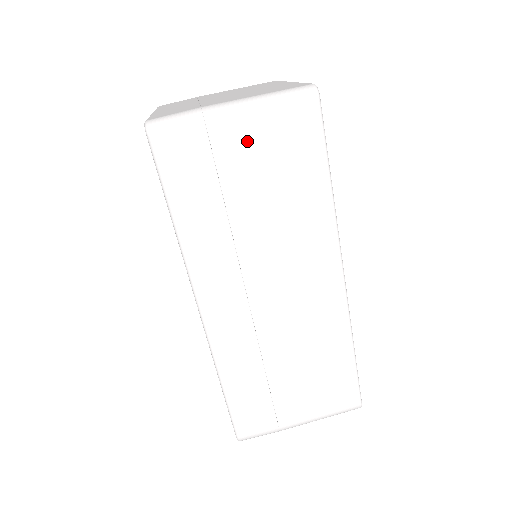
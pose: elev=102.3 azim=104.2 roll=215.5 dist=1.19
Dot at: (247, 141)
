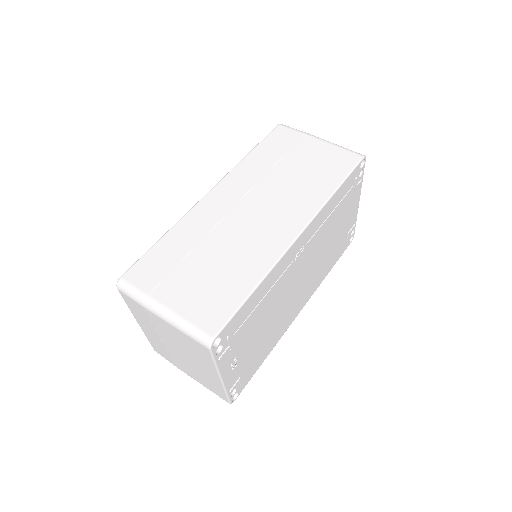
Dot at: (314, 149)
